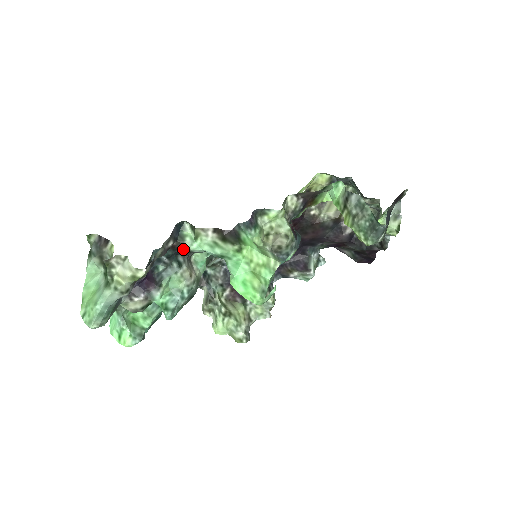
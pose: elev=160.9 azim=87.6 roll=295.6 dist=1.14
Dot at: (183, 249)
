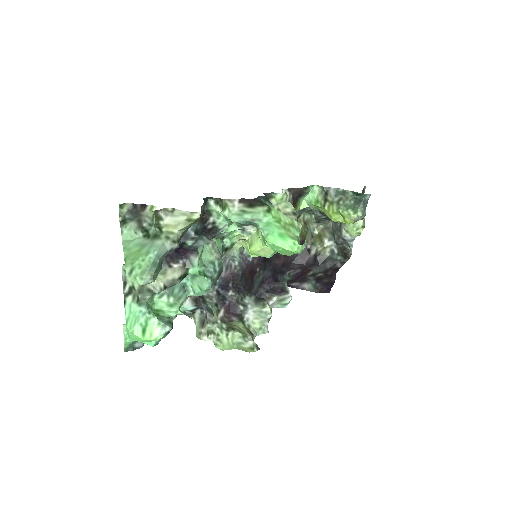
Dot at: (210, 223)
